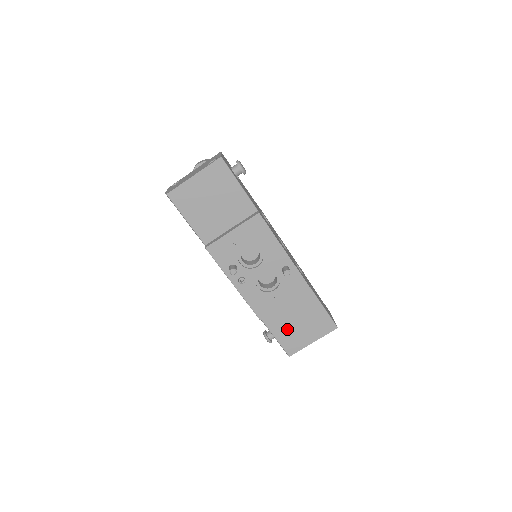
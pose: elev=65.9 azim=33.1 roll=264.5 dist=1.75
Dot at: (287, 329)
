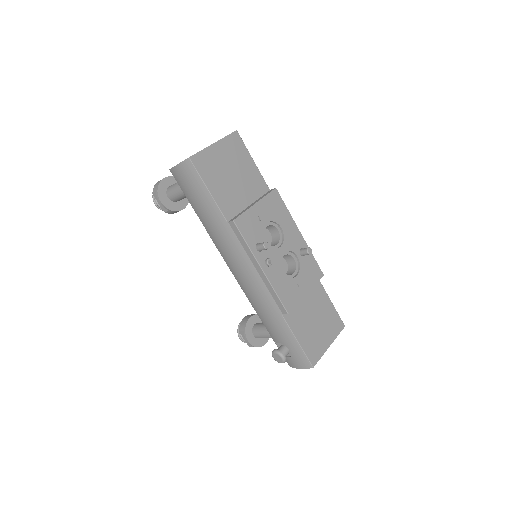
Dot at: (307, 330)
